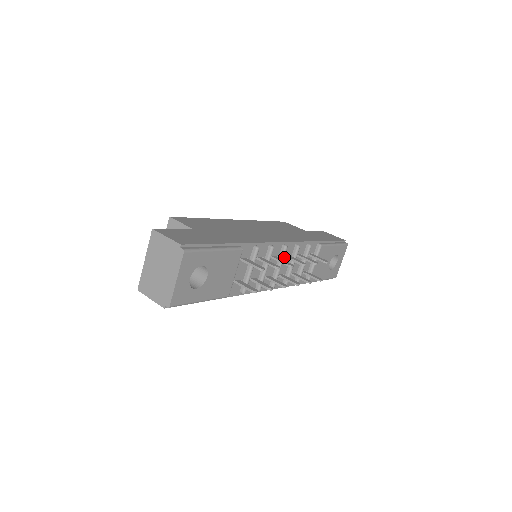
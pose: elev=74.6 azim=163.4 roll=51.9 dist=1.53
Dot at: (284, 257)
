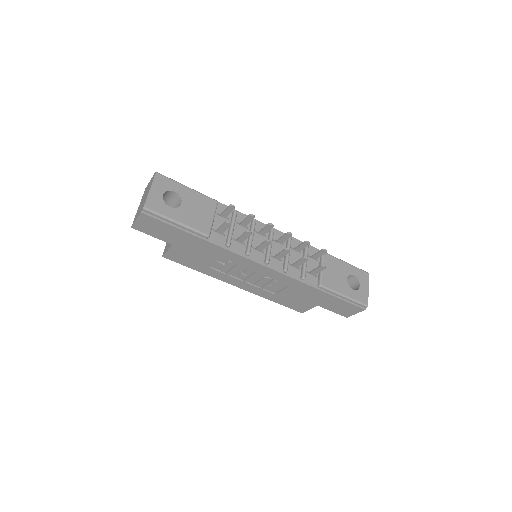
Dot at: (276, 242)
